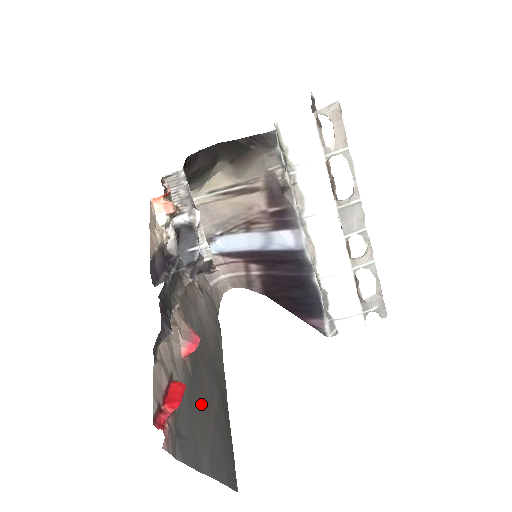
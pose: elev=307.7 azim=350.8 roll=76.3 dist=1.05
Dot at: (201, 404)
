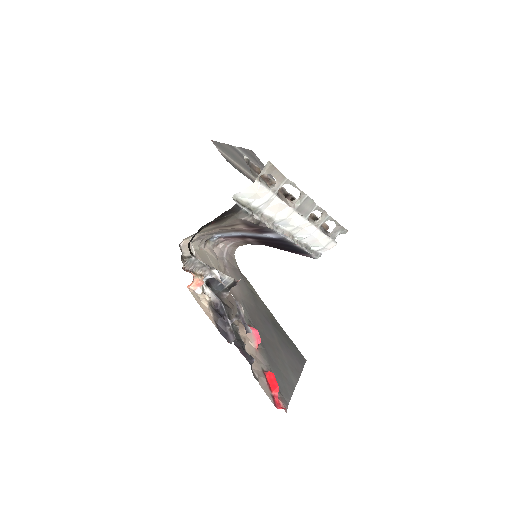
Dot at: (274, 353)
